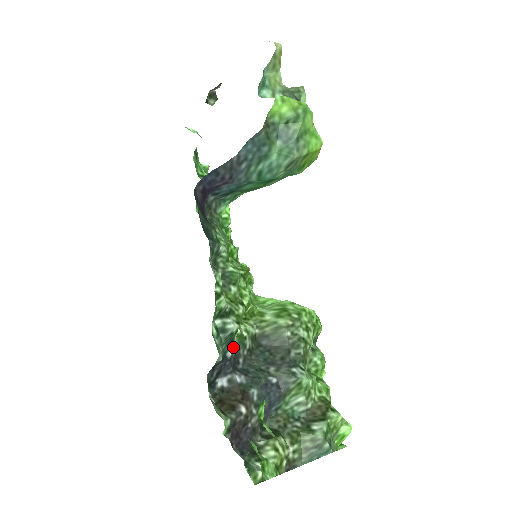
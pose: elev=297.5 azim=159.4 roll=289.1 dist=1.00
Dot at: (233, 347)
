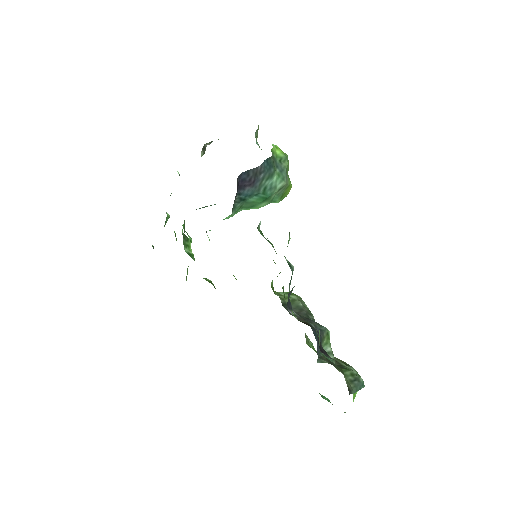
Dot at: (289, 289)
